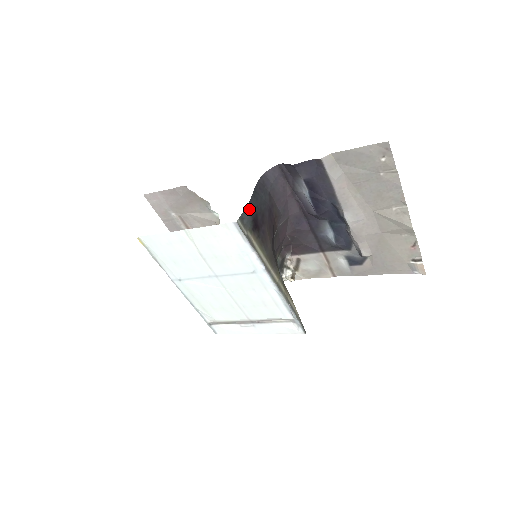
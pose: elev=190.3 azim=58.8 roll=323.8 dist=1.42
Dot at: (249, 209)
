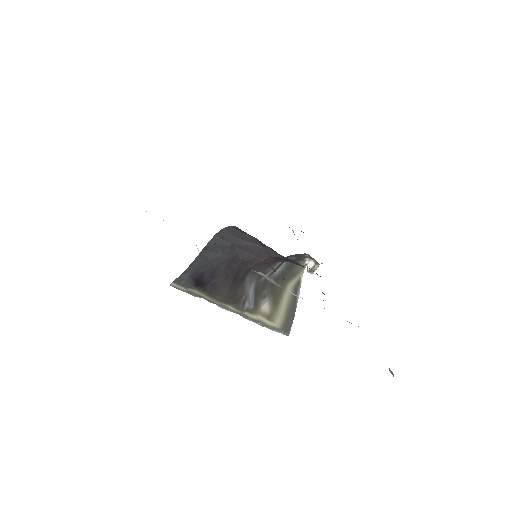
Dot at: (189, 272)
